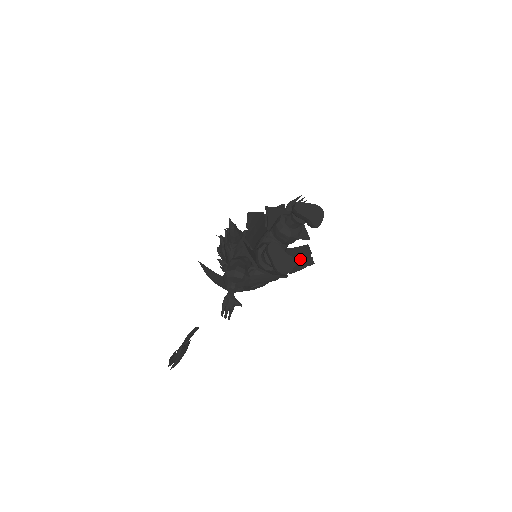
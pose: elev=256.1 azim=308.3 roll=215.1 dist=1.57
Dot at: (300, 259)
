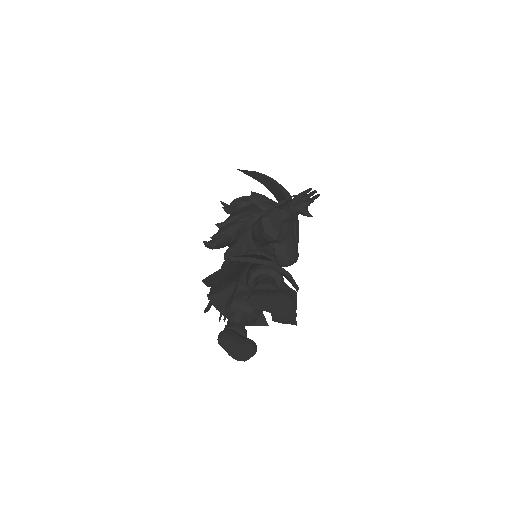
Dot at: occluded
